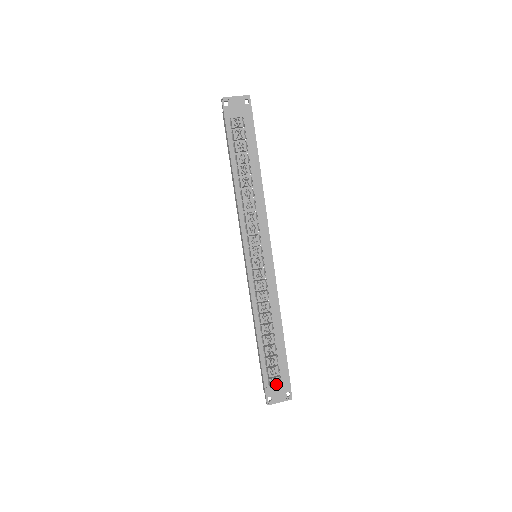
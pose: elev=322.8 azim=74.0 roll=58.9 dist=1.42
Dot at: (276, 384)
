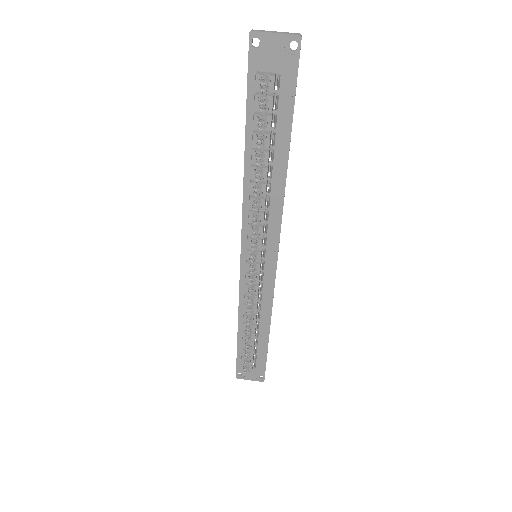
Dot at: occluded
